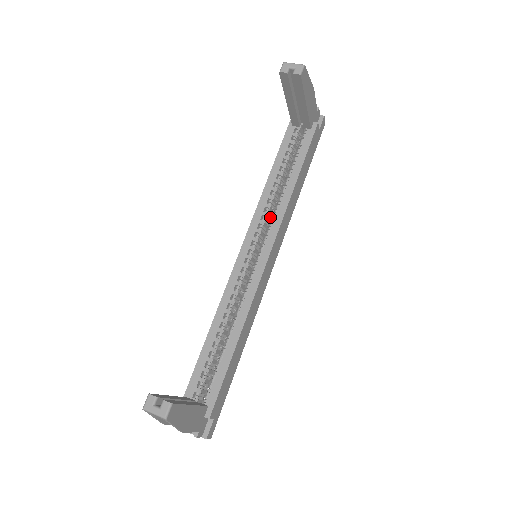
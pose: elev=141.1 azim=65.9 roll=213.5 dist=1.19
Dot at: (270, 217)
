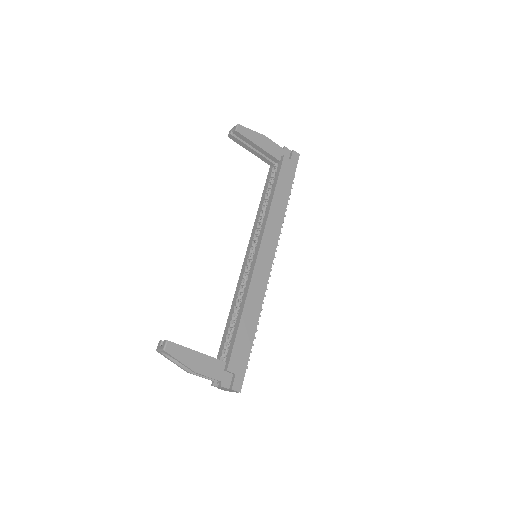
Dot at: occluded
